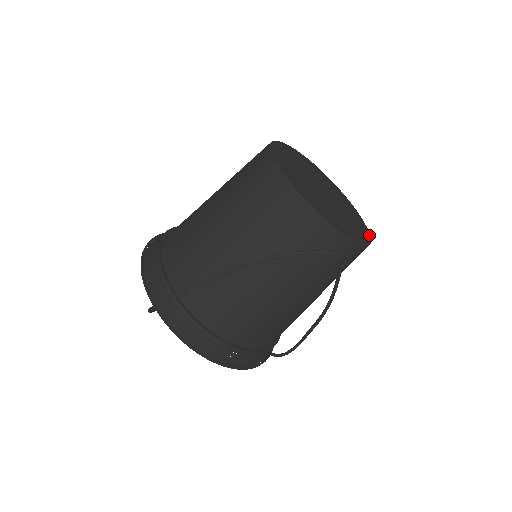
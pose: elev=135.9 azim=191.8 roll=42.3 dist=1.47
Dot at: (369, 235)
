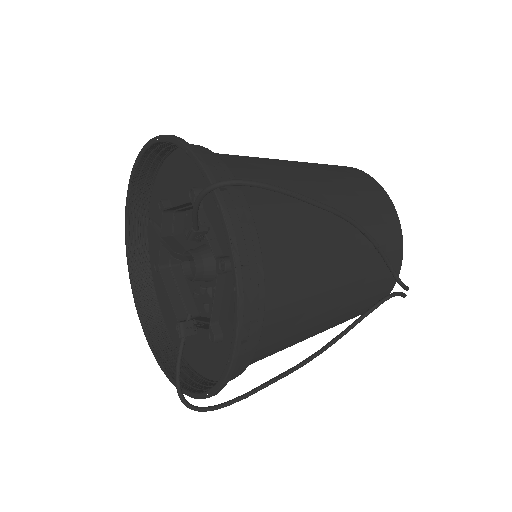
Dot at: occluded
